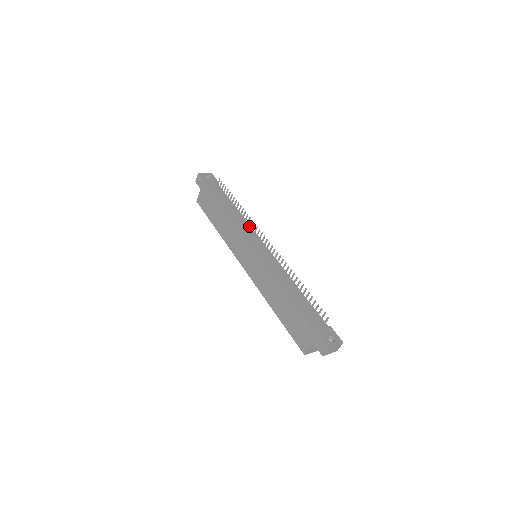
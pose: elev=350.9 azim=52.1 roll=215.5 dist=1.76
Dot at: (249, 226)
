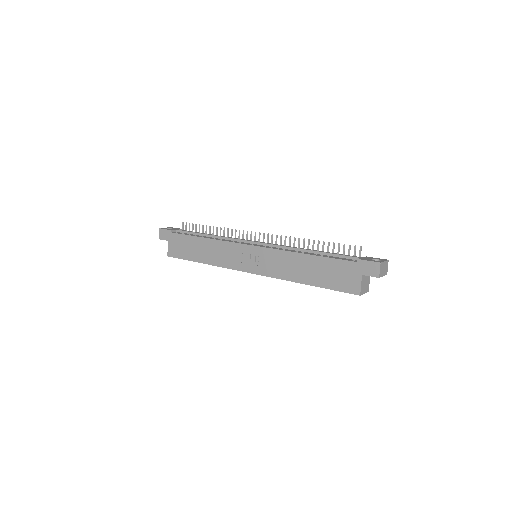
Dot at: occluded
